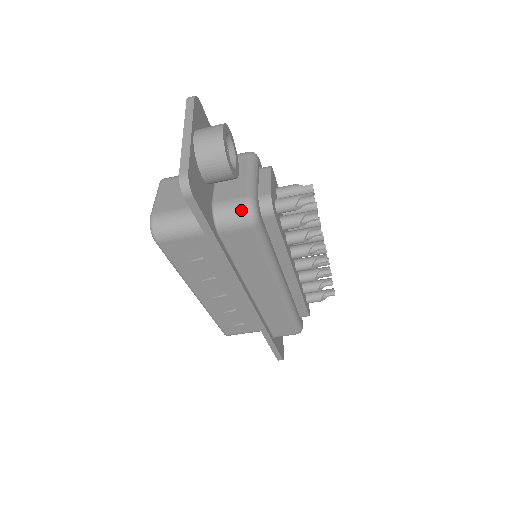
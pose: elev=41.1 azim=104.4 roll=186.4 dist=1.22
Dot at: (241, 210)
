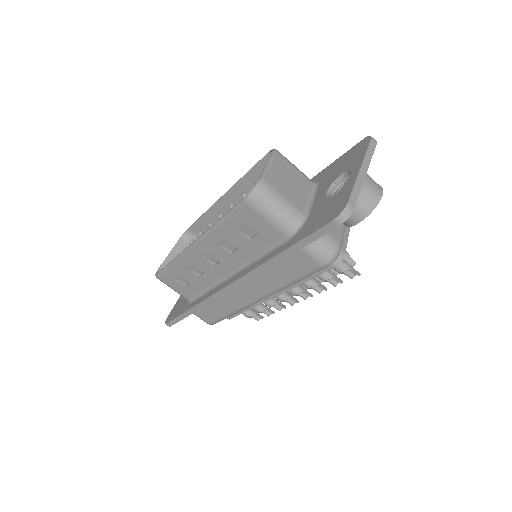
Dot at: (330, 250)
